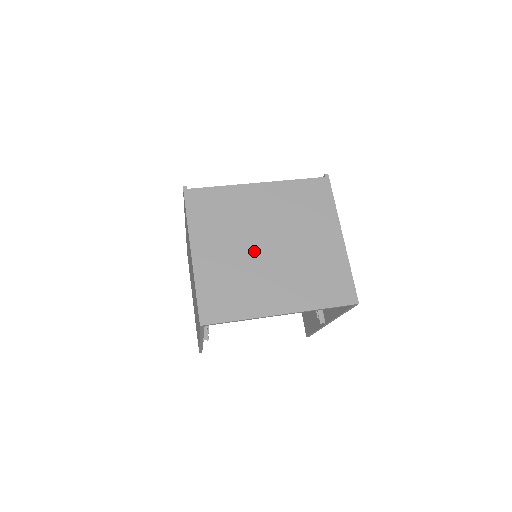
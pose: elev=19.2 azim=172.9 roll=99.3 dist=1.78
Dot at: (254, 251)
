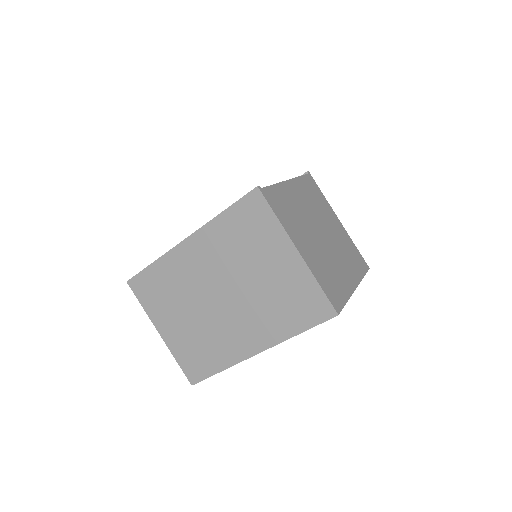
Dot at: (320, 241)
